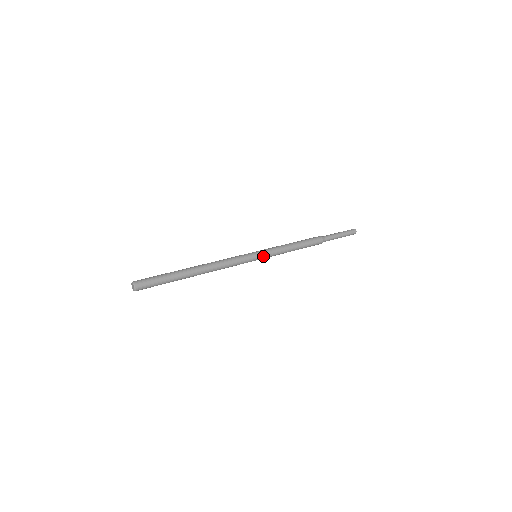
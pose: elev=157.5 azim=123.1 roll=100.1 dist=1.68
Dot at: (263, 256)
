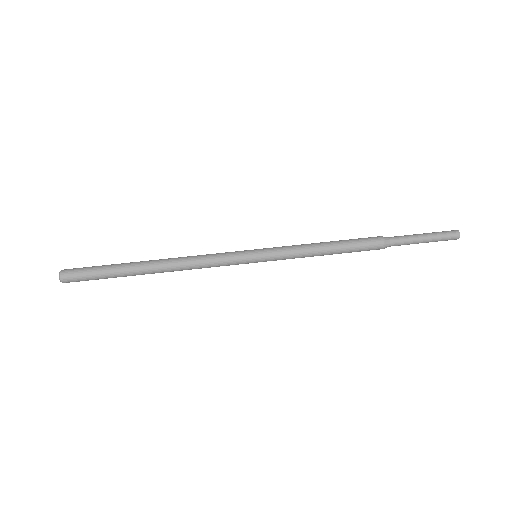
Dot at: (265, 261)
